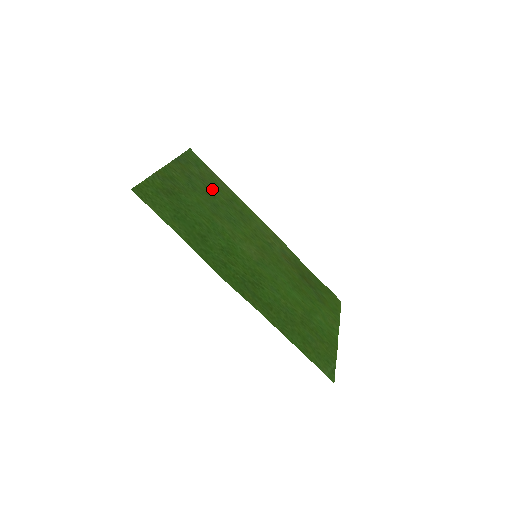
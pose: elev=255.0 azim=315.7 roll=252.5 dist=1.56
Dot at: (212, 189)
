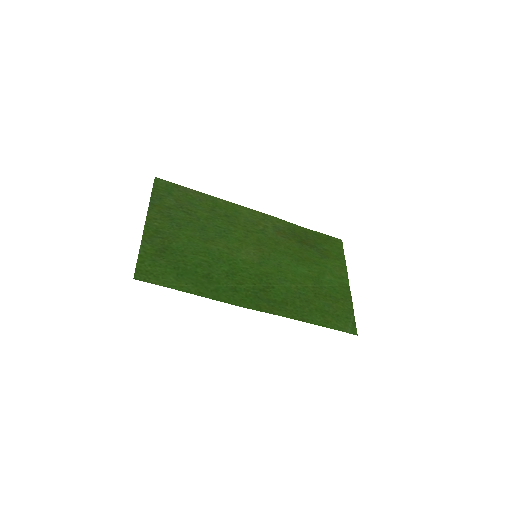
Dot at: (193, 211)
